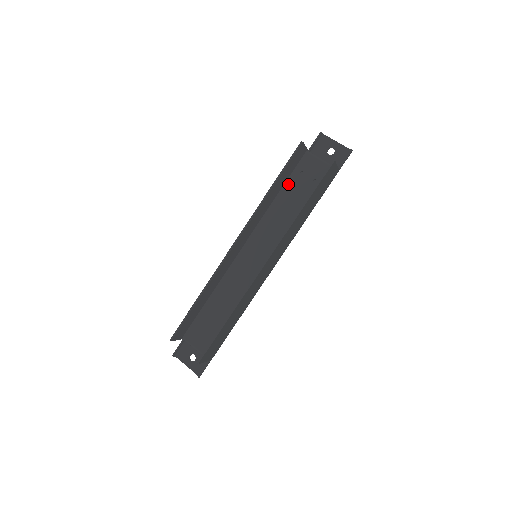
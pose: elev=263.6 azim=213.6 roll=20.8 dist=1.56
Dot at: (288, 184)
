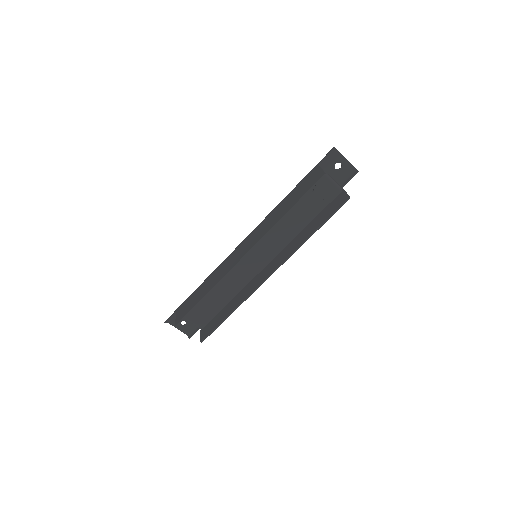
Dot at: occluded
